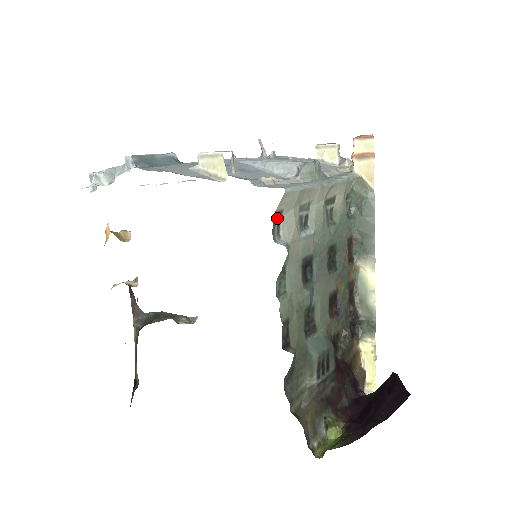
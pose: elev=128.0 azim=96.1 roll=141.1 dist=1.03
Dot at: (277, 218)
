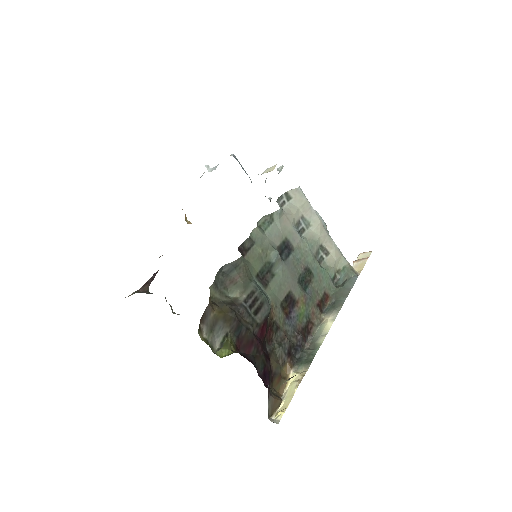
Dot at: (286, 197)
